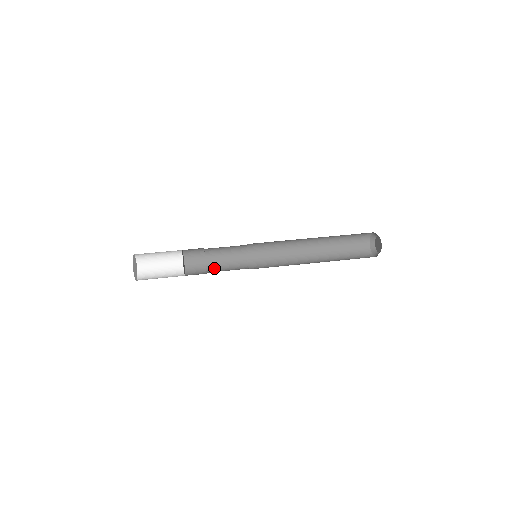
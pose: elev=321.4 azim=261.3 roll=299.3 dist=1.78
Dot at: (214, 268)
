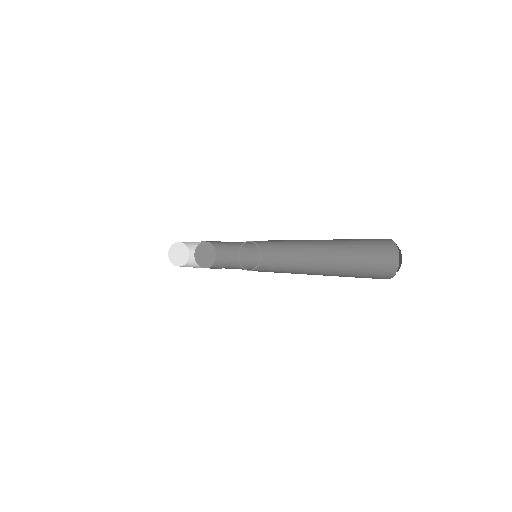
Dot at: occluded
